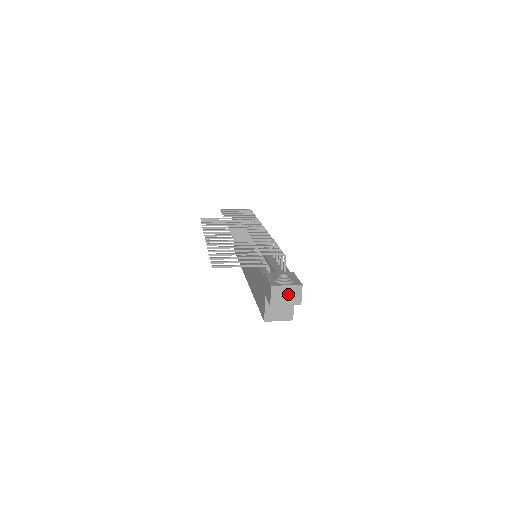
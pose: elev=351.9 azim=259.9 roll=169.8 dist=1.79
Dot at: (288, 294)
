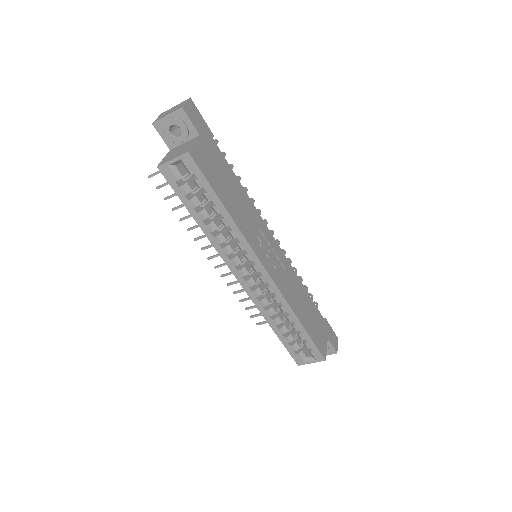
Dot at: (173, 109)
